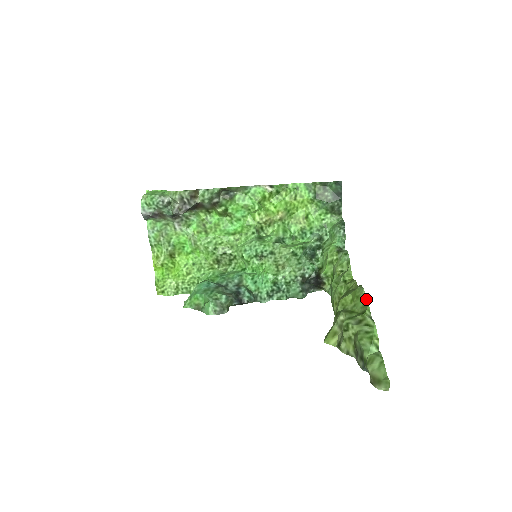
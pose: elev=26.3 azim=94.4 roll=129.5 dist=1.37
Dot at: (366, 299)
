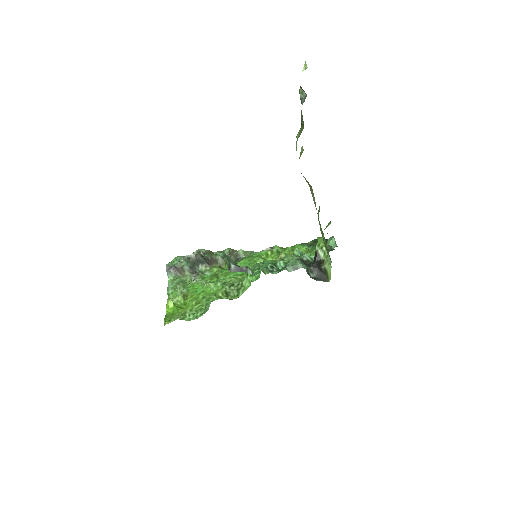
Dot at: occluded
